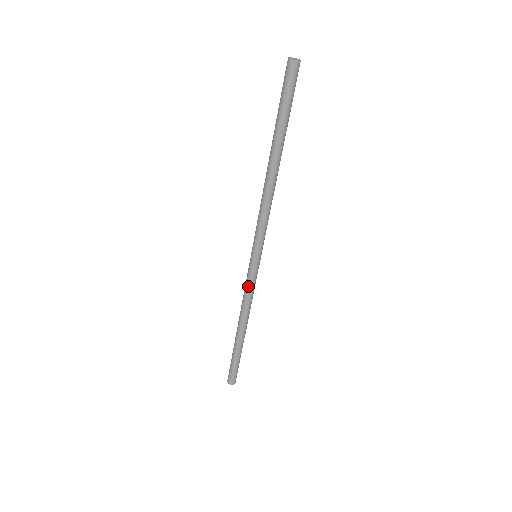
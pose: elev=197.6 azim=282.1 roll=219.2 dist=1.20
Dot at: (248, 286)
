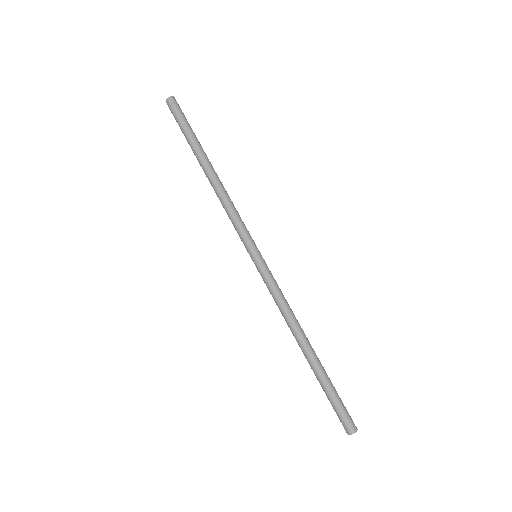
Dot at: (269, 290)
